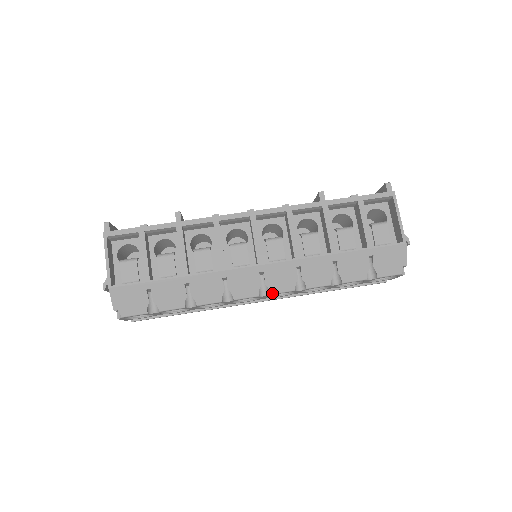
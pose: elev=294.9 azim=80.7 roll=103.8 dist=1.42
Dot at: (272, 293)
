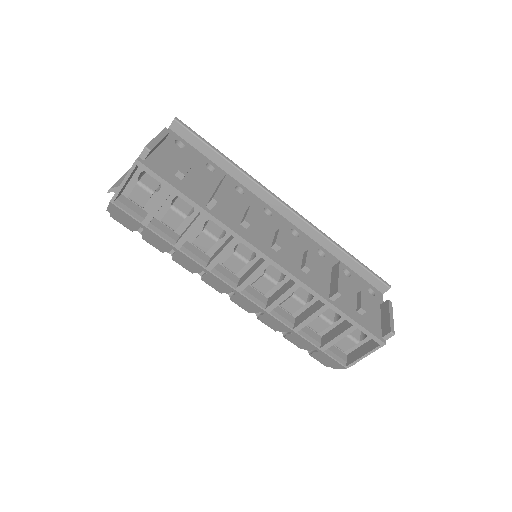
Dot at: (232, 300)
